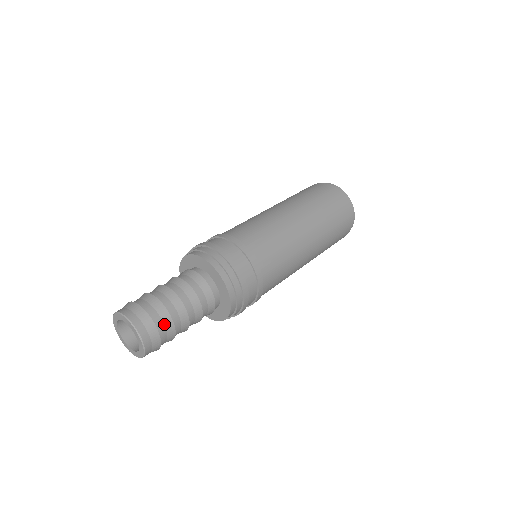
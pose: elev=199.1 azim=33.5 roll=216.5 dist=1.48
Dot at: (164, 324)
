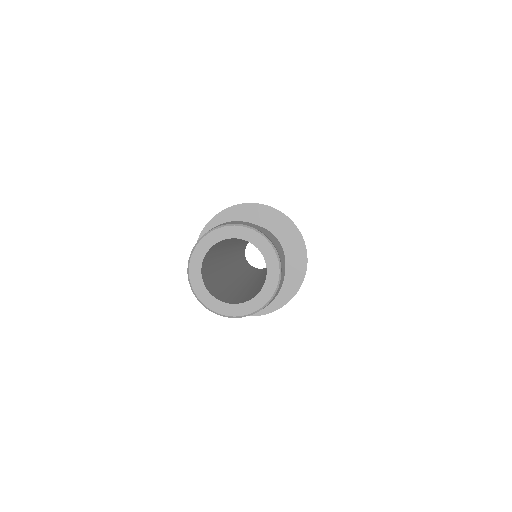
Dot at: occluded
